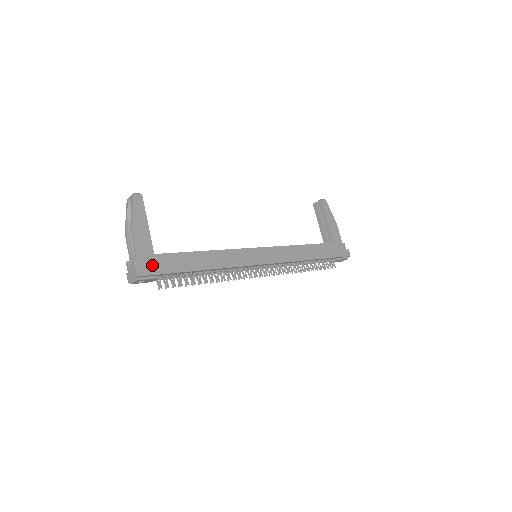
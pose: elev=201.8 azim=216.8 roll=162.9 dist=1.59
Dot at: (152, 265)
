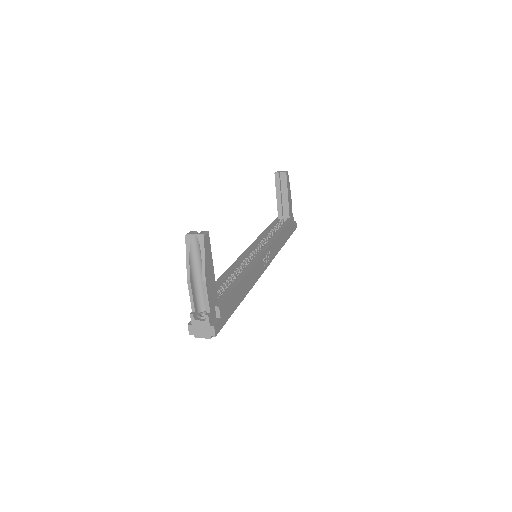
Dot at: (221, 317)
